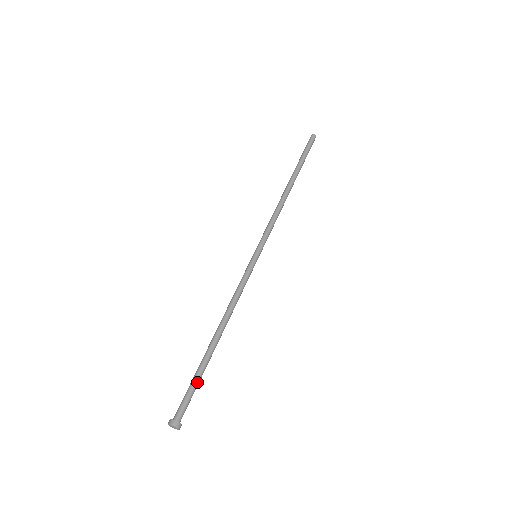
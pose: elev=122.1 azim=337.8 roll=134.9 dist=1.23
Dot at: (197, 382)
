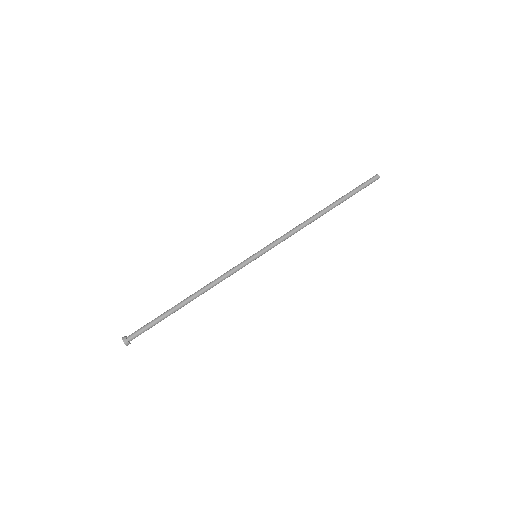
Dot at: (155, 322)
